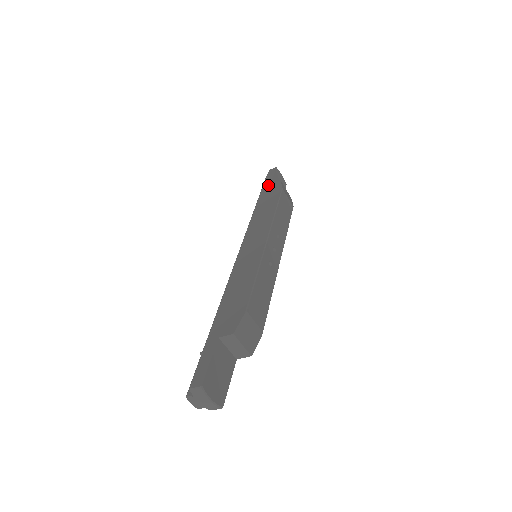
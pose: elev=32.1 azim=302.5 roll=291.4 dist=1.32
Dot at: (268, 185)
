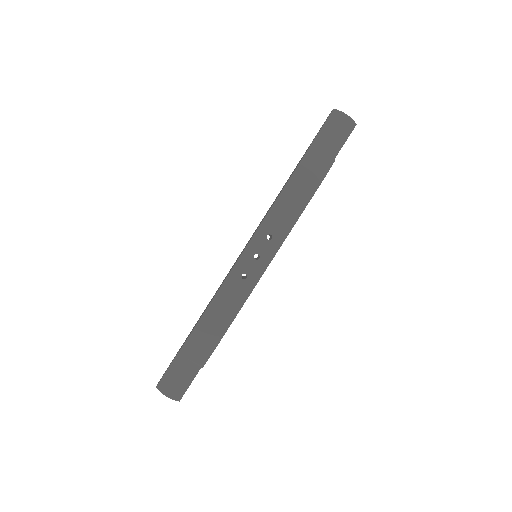
Dot at: (308, 147)
